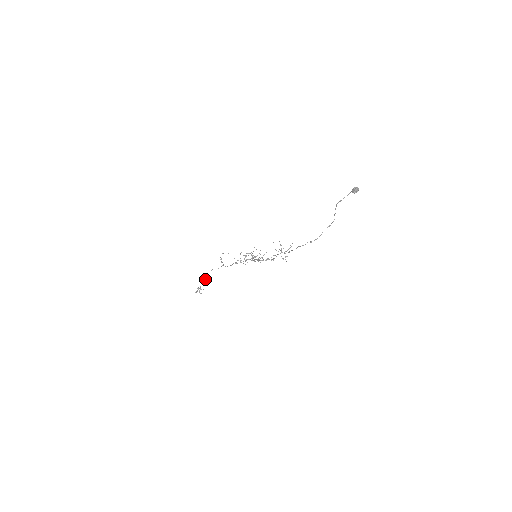
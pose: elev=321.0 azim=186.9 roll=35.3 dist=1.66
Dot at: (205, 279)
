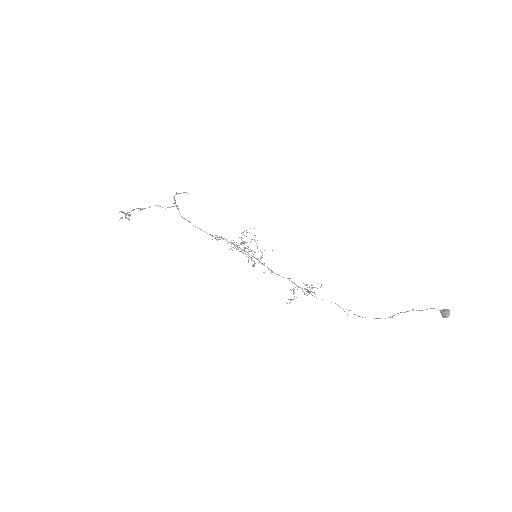
Dot at: occluded
